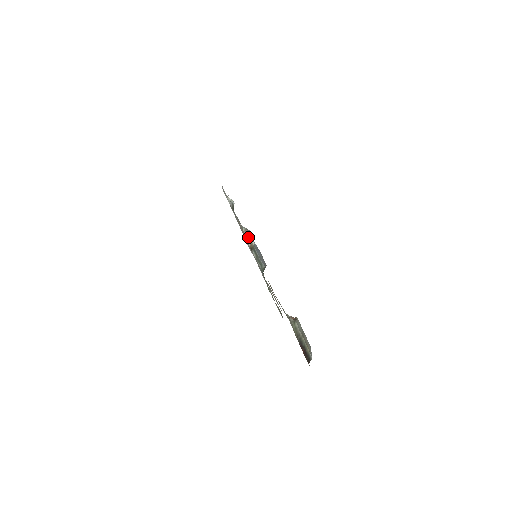
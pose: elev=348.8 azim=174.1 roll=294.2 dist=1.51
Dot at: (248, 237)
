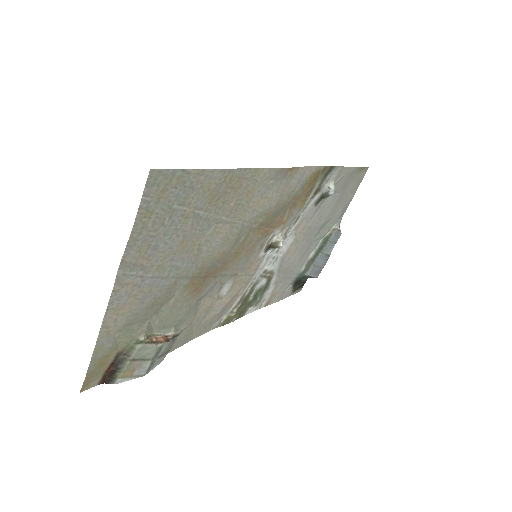
Dot at: (329, 237)
